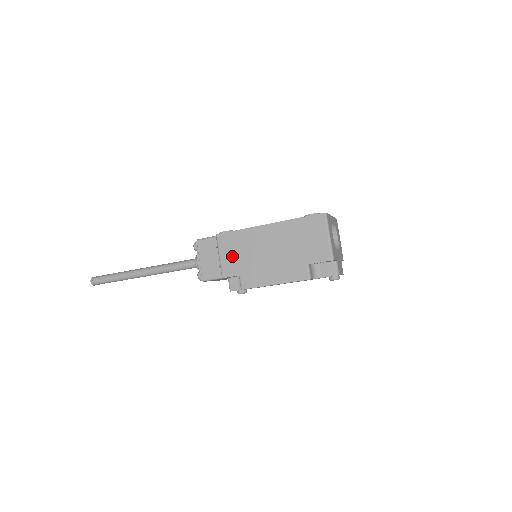
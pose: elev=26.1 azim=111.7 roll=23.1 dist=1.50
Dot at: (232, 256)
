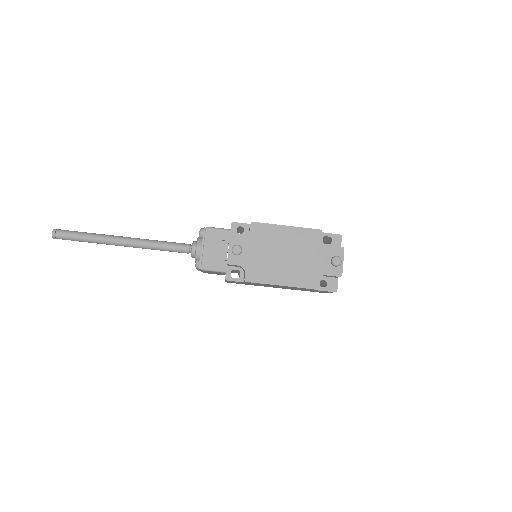
Dot at: occluded
